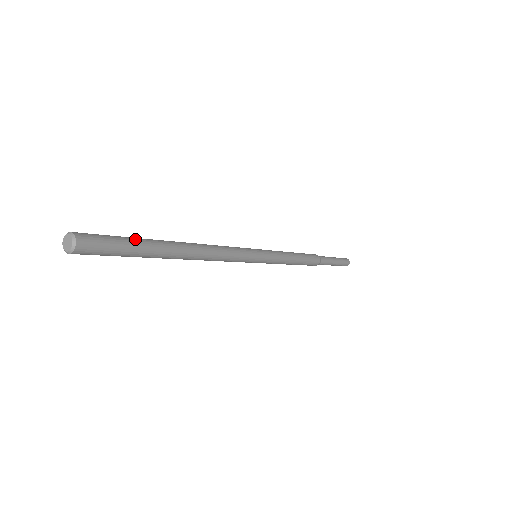
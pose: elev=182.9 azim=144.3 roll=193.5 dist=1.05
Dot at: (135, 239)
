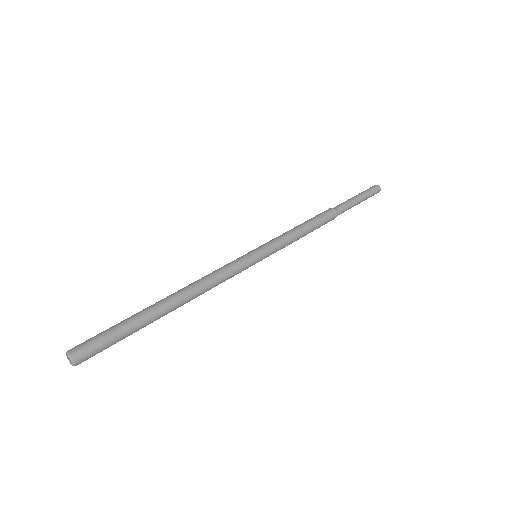
Dot at: (122, 323)
